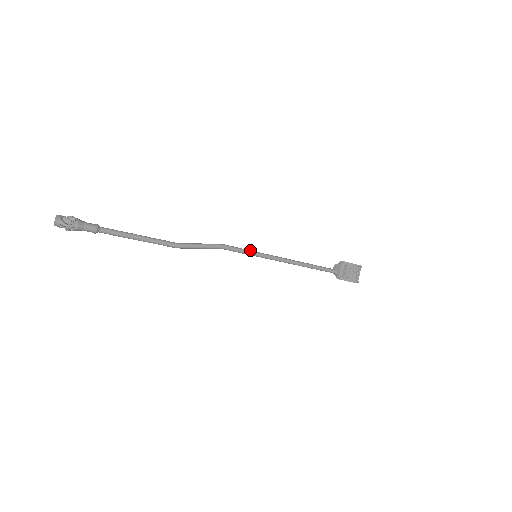
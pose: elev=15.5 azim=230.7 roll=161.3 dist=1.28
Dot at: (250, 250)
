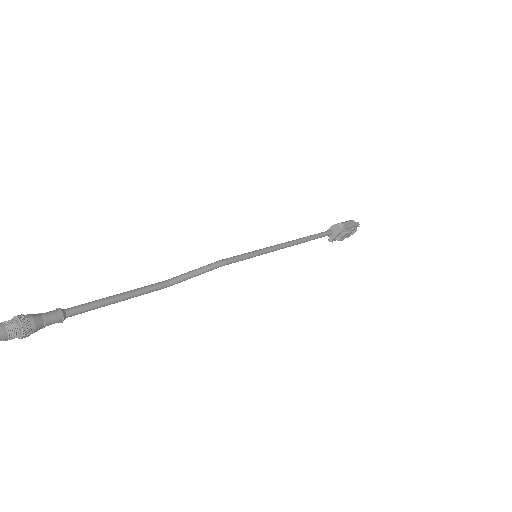
Dot at: (252, 254)
